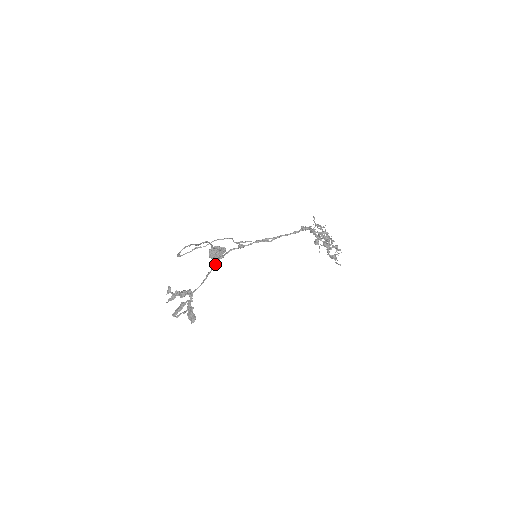
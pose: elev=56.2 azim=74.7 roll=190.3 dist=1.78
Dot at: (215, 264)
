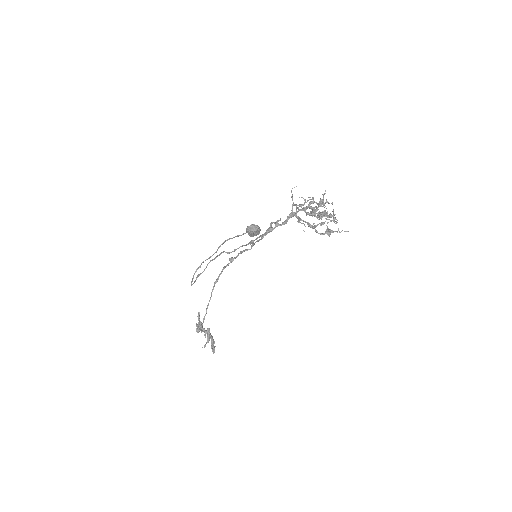
Dot at: (211, 293)
